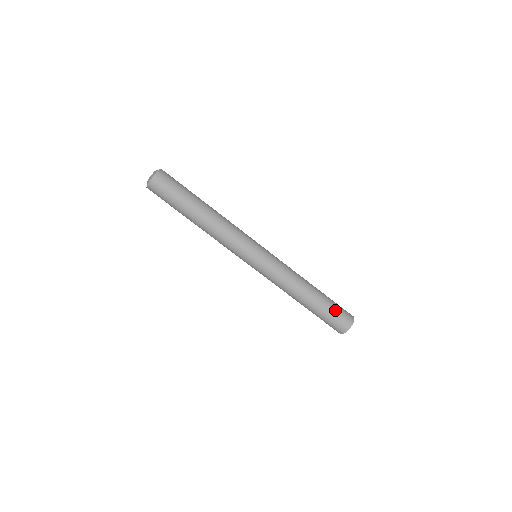
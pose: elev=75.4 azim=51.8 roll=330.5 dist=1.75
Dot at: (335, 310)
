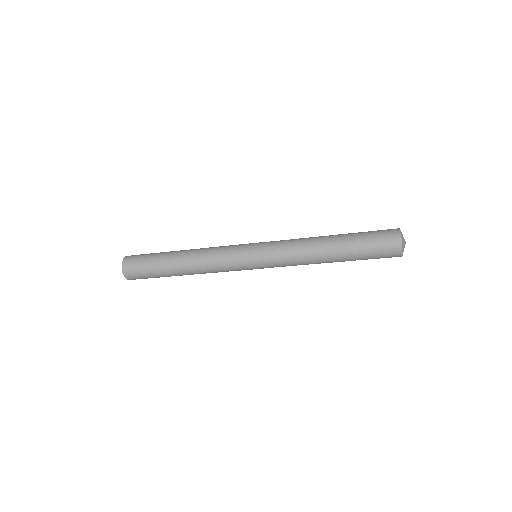
Dot at: (371, 258)
